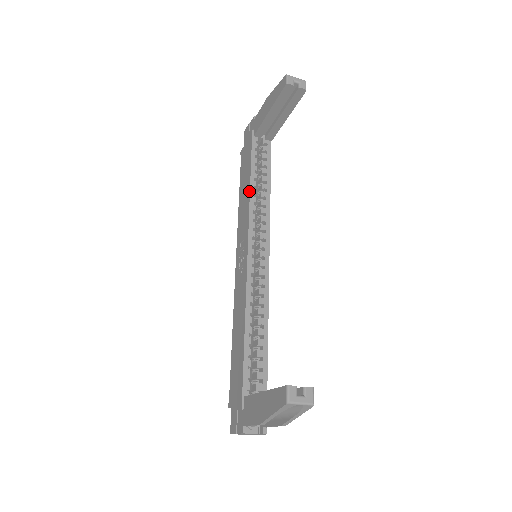
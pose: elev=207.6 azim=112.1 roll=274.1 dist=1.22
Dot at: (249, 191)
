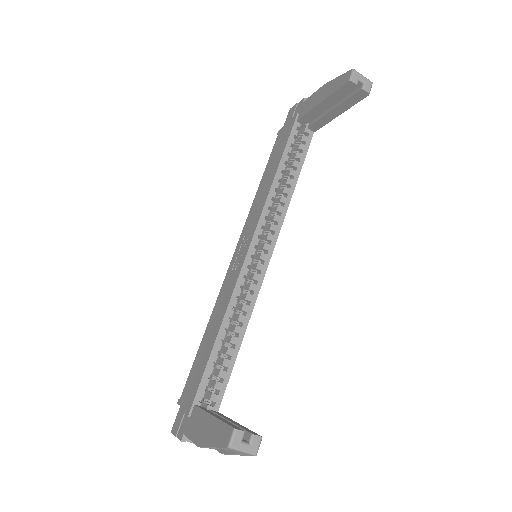
Dot at: (271, 183)
